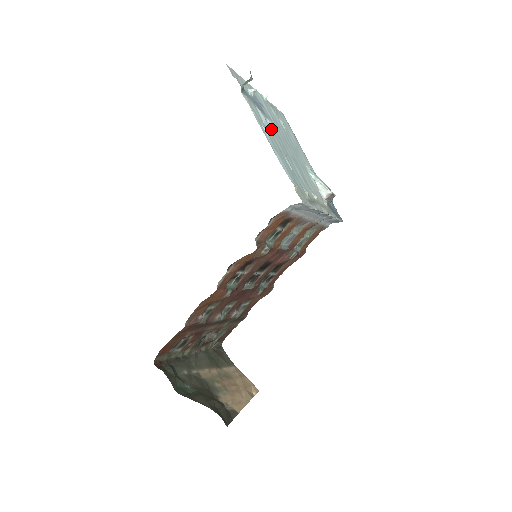
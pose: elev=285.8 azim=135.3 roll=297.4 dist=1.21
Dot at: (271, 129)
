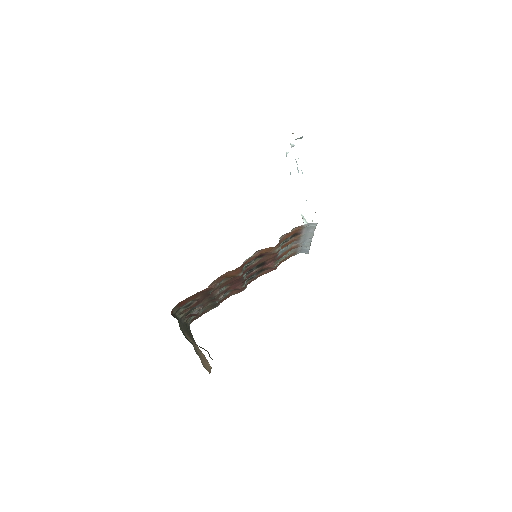
Dot at: occluded
